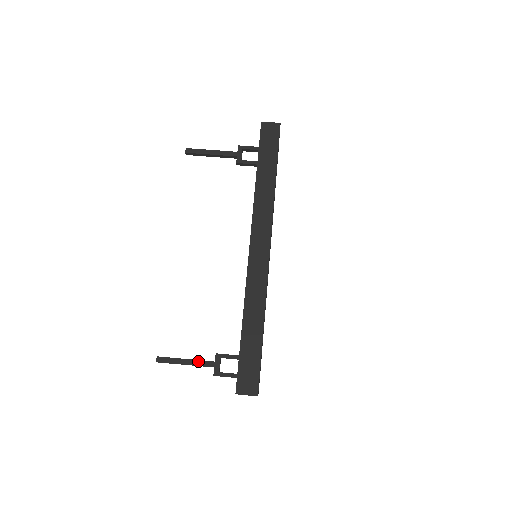
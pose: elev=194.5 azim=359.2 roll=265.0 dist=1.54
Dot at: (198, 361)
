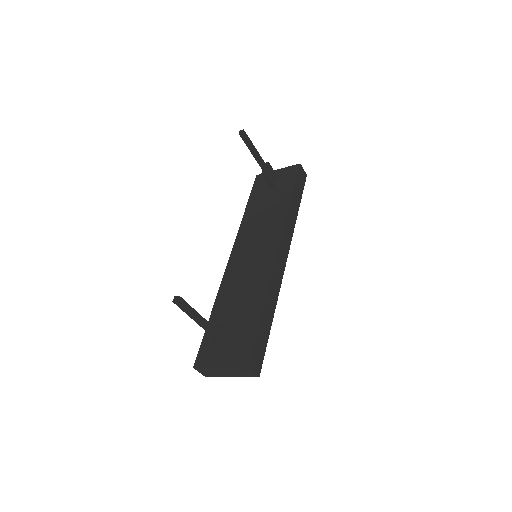
Dot at: (206, 321)
